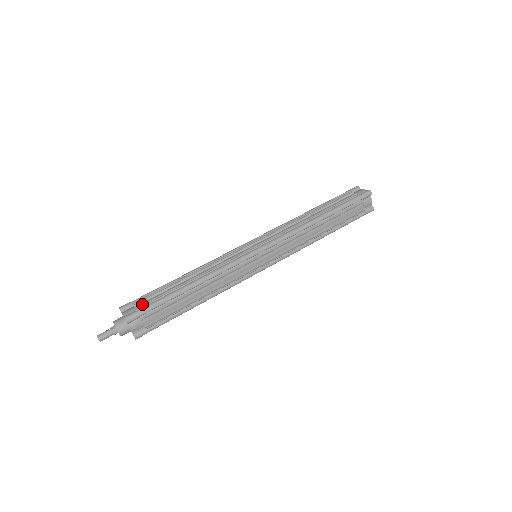
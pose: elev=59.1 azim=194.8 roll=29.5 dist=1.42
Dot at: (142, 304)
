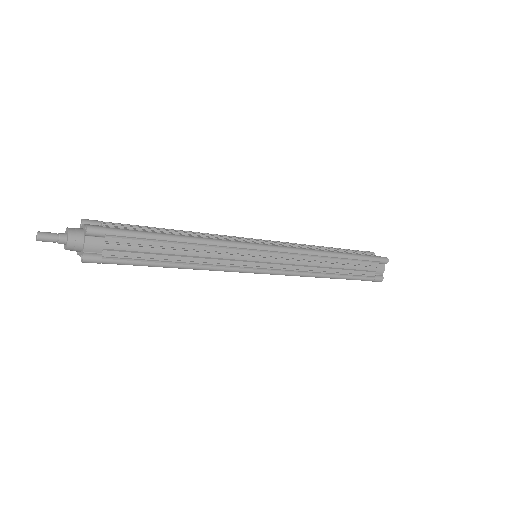
Dot at: (114, 226)
